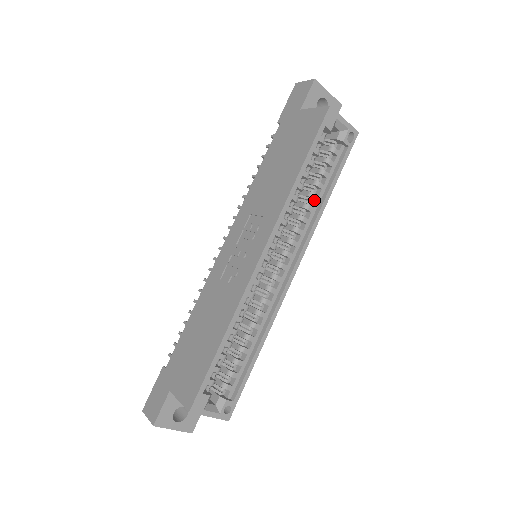
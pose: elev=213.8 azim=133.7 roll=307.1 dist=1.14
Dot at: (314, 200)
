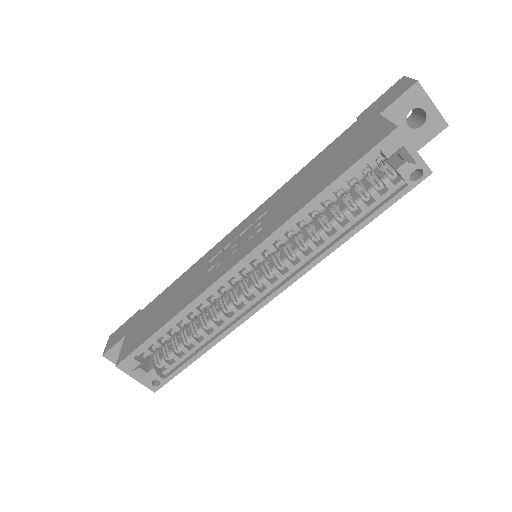
Dot at: (336, 229)
